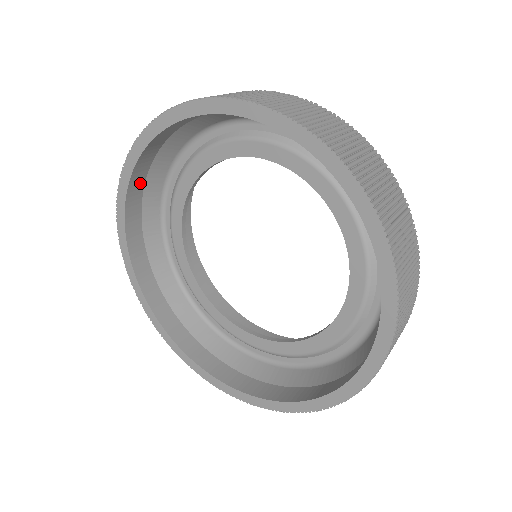
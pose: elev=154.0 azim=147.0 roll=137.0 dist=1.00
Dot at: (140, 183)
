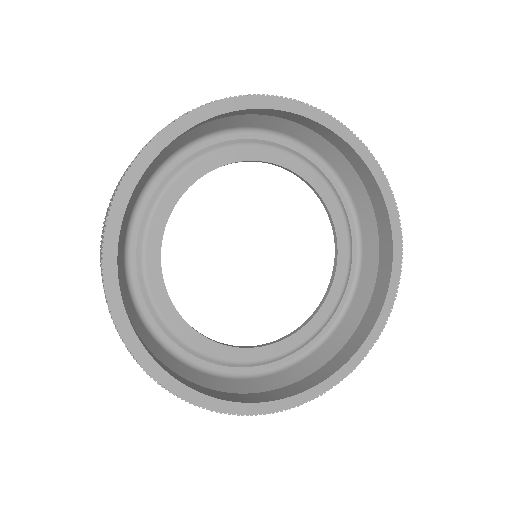
Dot at: (231, 114)
